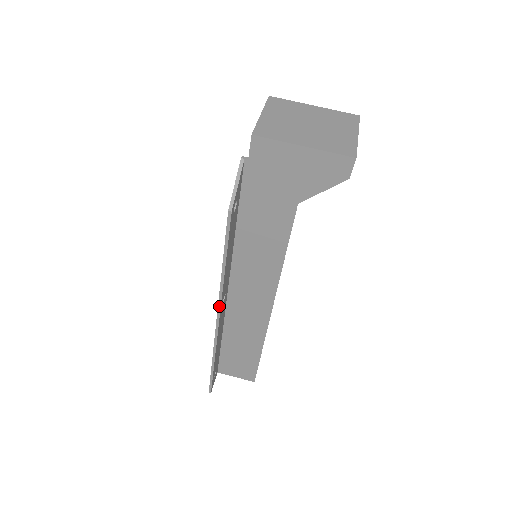
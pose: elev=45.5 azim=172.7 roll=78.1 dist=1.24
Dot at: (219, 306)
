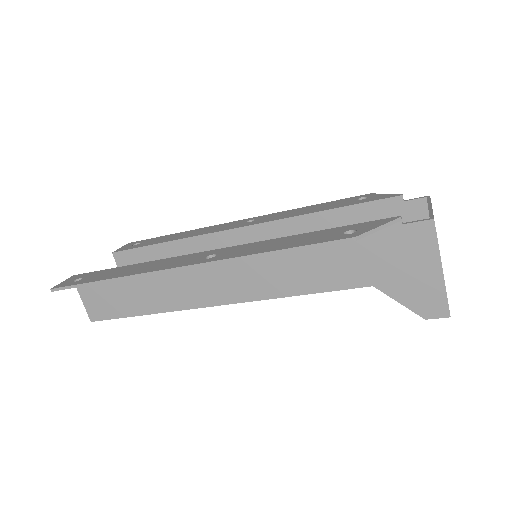
Dot at: (208, 263)
